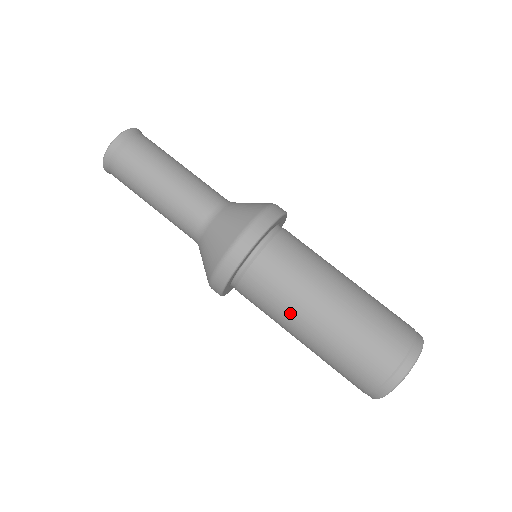
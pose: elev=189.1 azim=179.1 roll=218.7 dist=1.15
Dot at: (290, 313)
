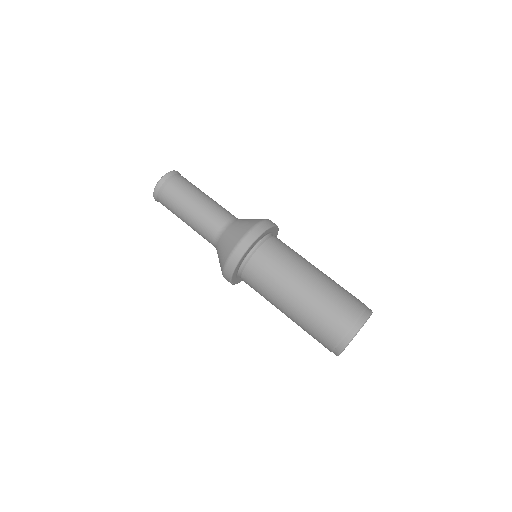
Dot at: (278, 289)
